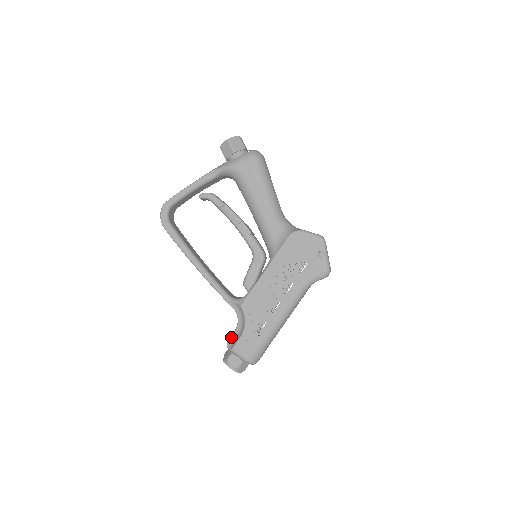
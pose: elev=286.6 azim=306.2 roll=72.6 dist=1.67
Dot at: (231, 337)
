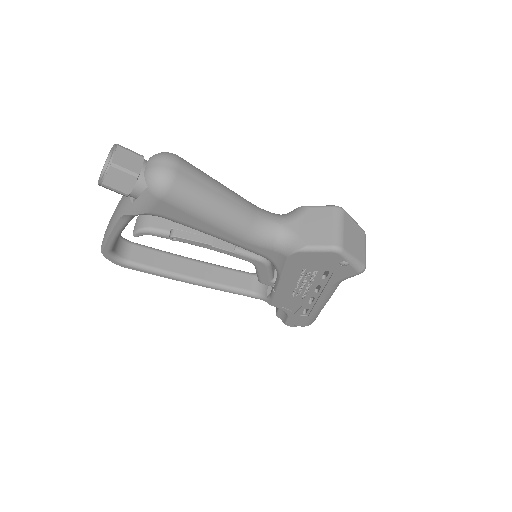
Dot at: (277, 313)
